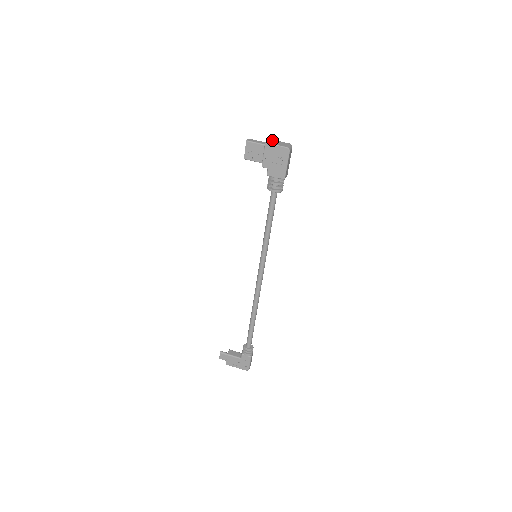
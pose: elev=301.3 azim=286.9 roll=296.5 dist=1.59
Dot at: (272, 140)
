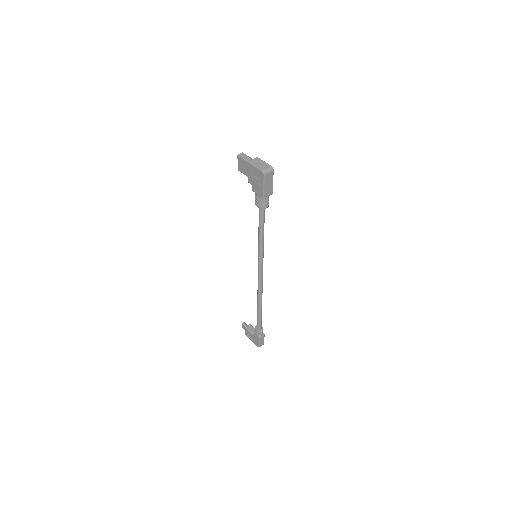
Dot at: (258, 159)
